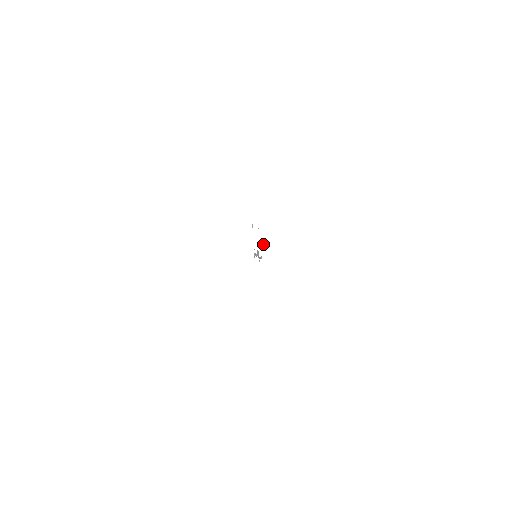
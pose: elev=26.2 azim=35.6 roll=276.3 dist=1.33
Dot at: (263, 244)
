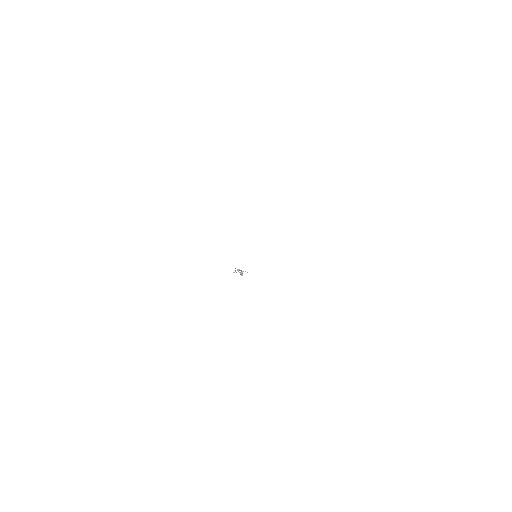
Dot at: occluded
